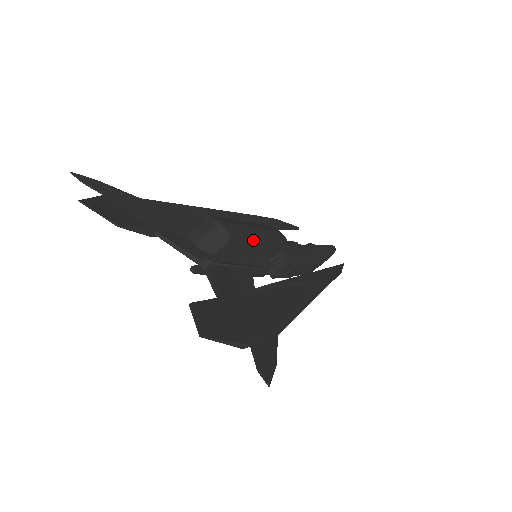
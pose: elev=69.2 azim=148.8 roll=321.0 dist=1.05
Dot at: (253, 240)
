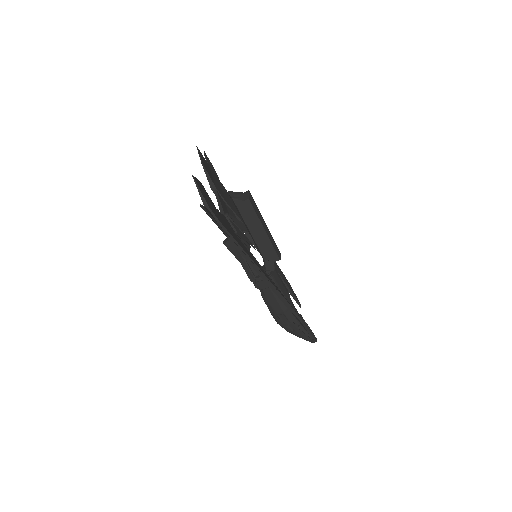
Dot at: (259, 221)
